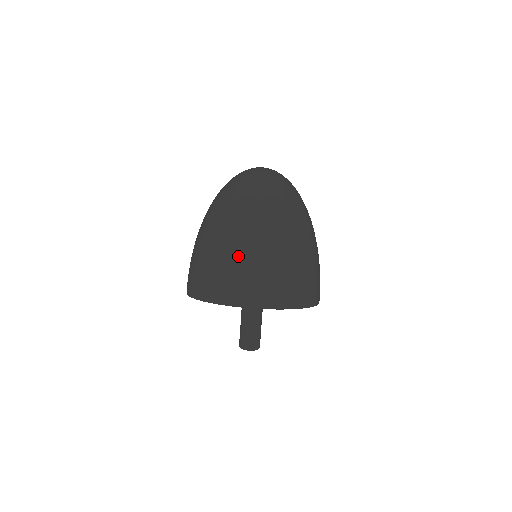
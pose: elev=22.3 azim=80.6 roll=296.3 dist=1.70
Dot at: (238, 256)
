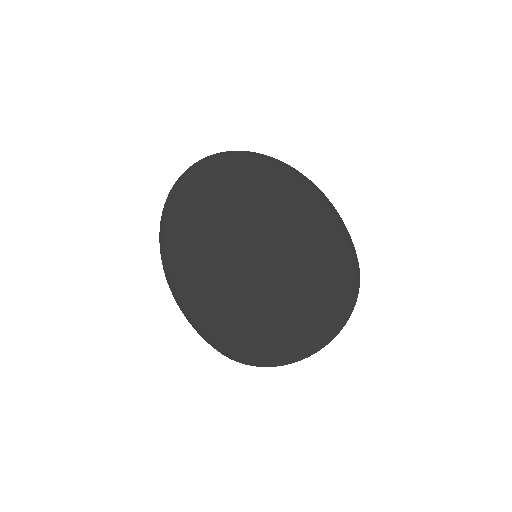
Dot at: (190, 322)
